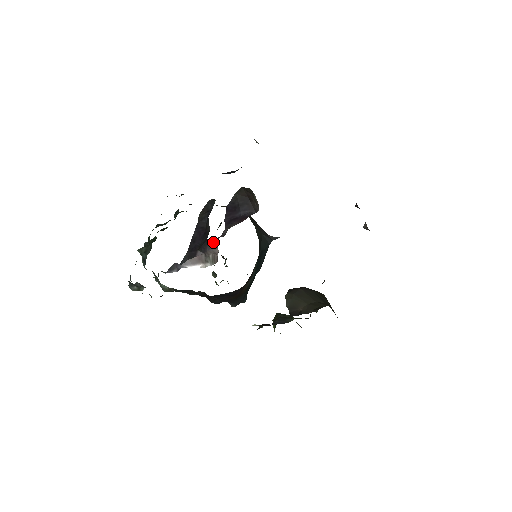
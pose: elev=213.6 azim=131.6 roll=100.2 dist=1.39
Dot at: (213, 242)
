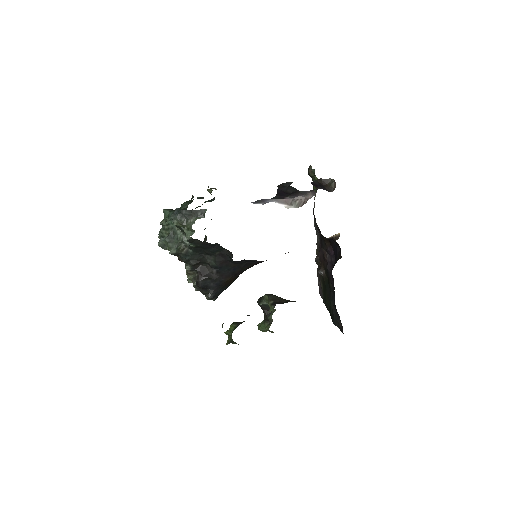
Dot at: (307, 191)
